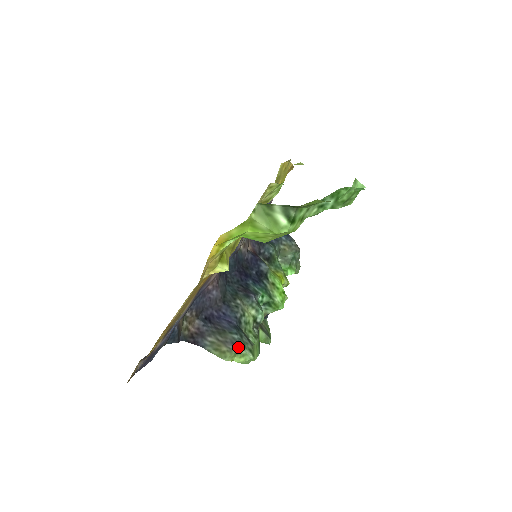
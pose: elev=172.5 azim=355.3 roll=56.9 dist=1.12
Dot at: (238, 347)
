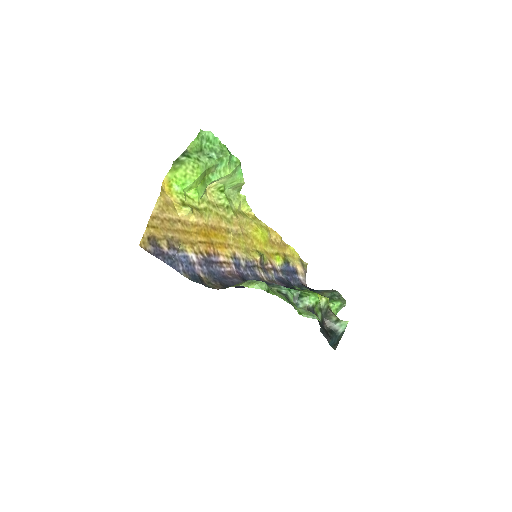
Dot at: (249, 280)
